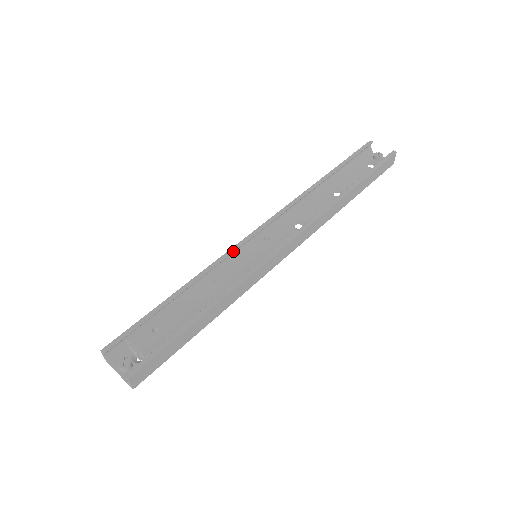
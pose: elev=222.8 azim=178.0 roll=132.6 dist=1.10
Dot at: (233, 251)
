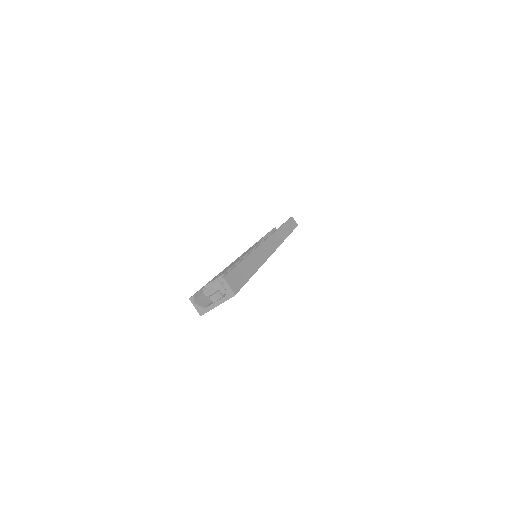
Dot at: occluded
